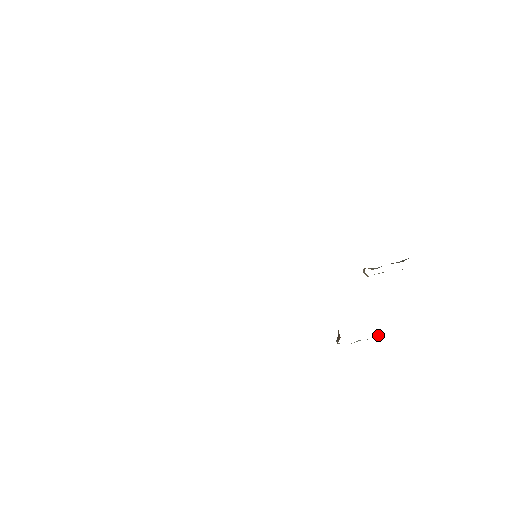
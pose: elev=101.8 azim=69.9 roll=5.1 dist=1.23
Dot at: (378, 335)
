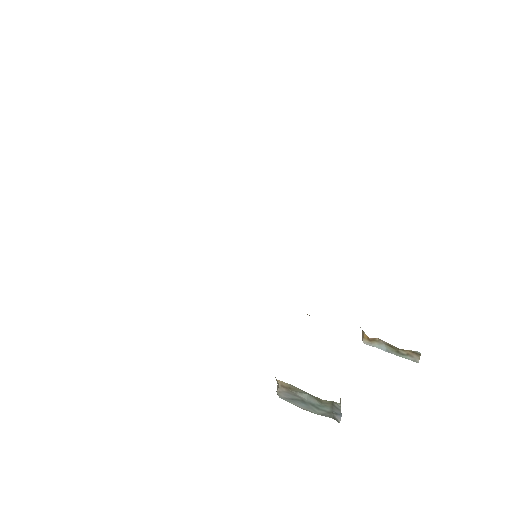
Dot at: (336, 415)
